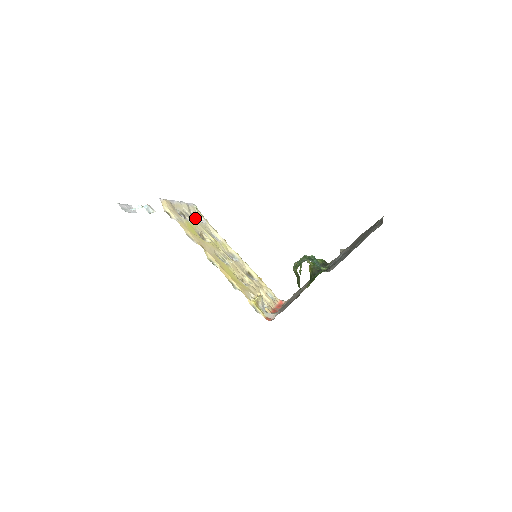
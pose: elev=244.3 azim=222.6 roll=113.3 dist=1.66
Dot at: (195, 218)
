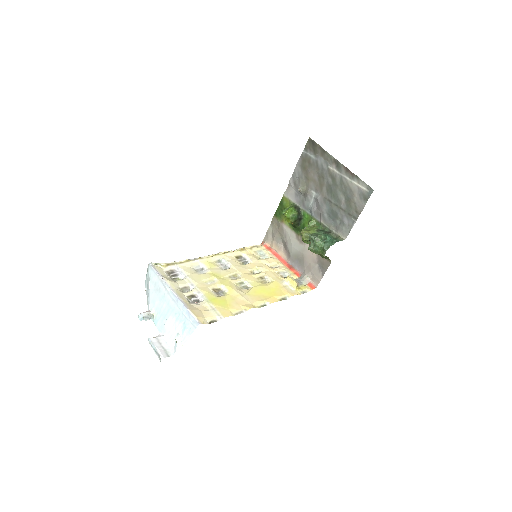
Dot at: (177, 277)
